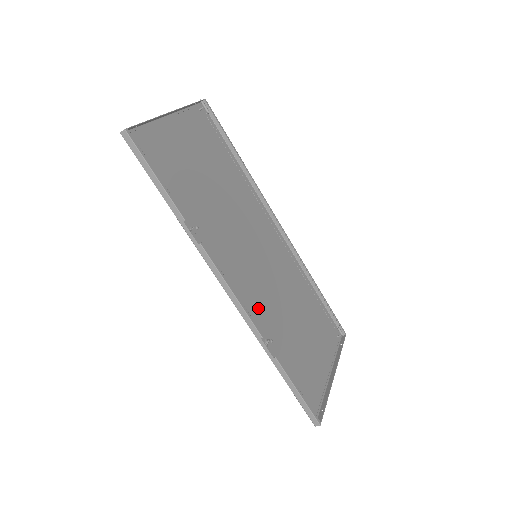
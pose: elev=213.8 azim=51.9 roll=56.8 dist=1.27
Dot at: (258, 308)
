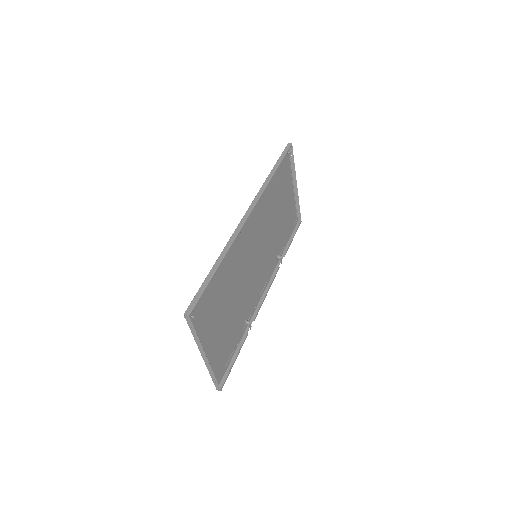
Dot at: (269, 262)
